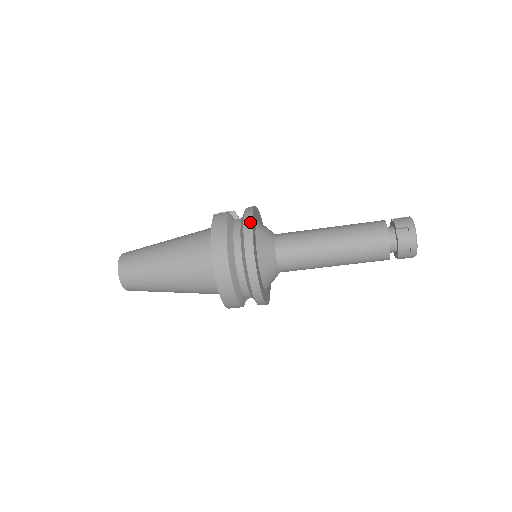
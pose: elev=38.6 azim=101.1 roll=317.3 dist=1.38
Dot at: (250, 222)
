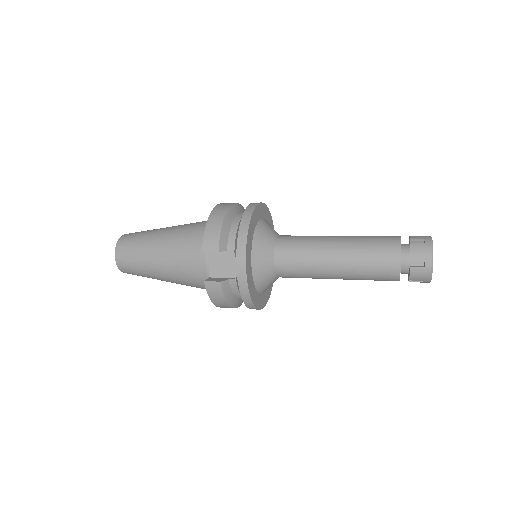
Dot at: (250, 303)
